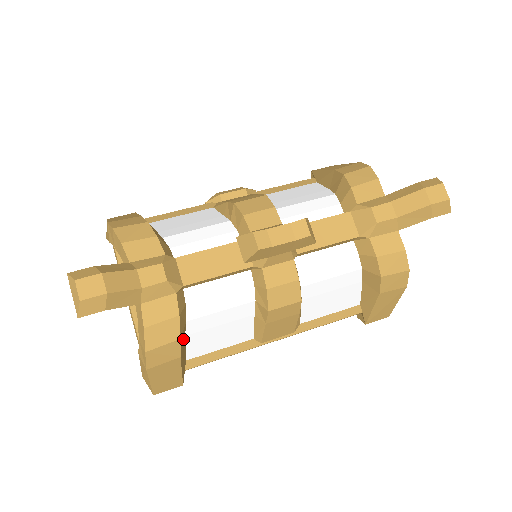
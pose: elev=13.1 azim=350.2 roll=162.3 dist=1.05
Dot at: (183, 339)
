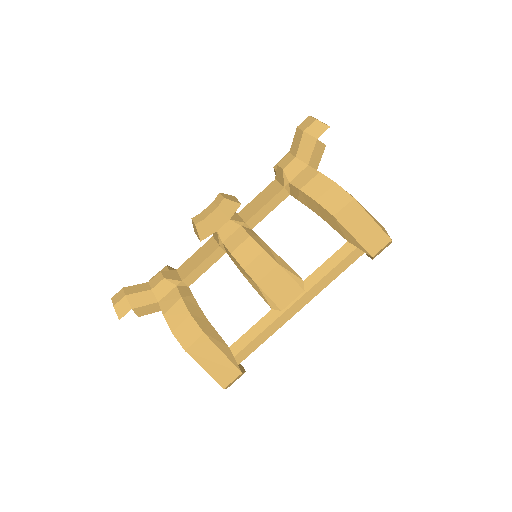
Dot at: (204, 321)
